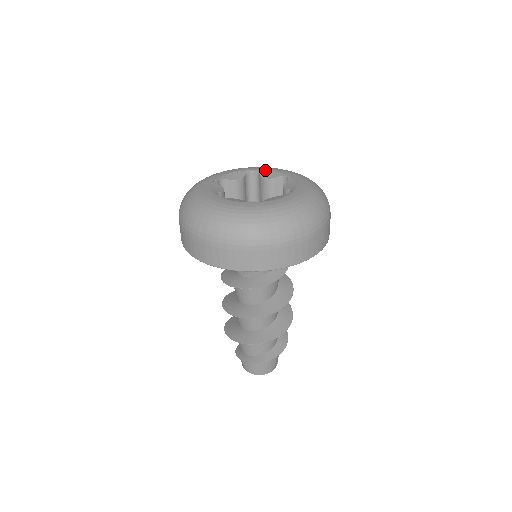
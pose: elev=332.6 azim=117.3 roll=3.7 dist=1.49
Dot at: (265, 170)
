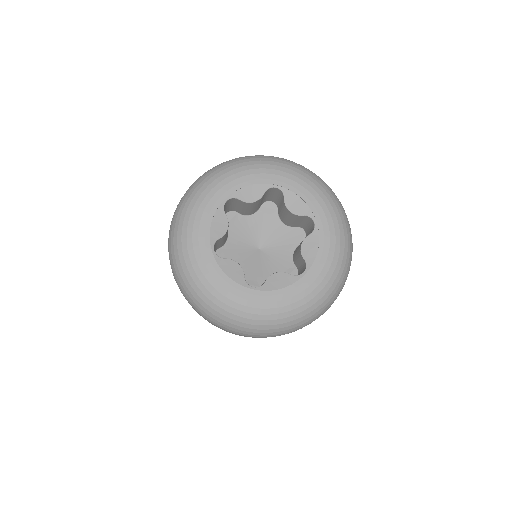
Dot at: (240, 189)
